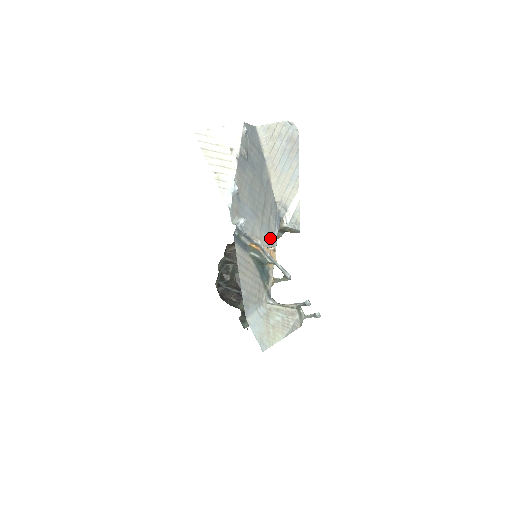
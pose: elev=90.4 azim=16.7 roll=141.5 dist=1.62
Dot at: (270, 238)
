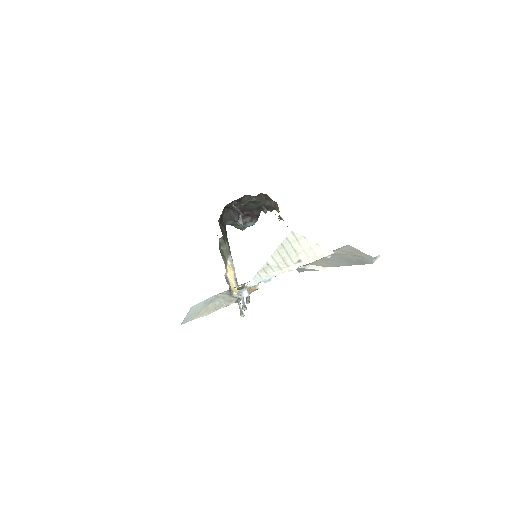
Dot at: occluded
